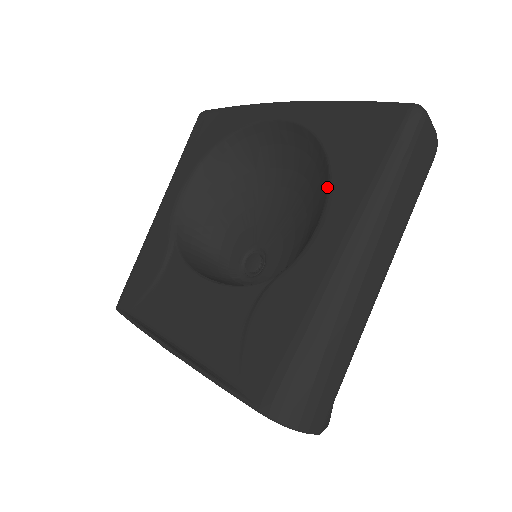
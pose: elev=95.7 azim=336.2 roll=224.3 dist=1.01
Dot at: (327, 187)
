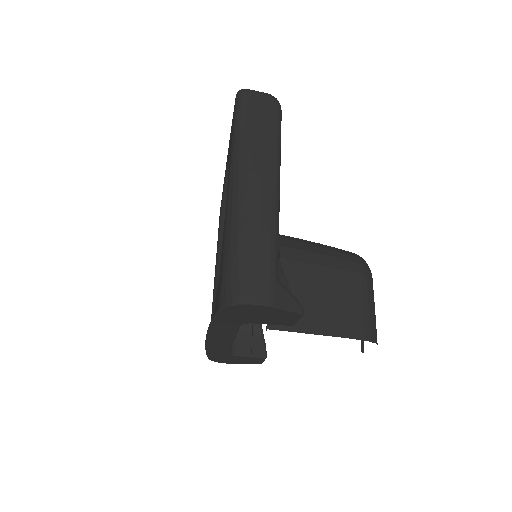
Dot at: occluded
